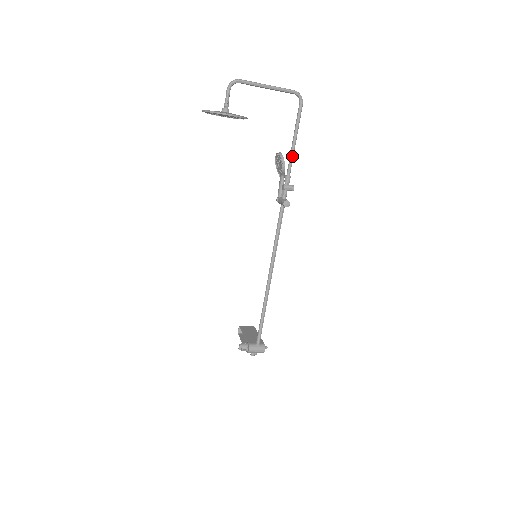
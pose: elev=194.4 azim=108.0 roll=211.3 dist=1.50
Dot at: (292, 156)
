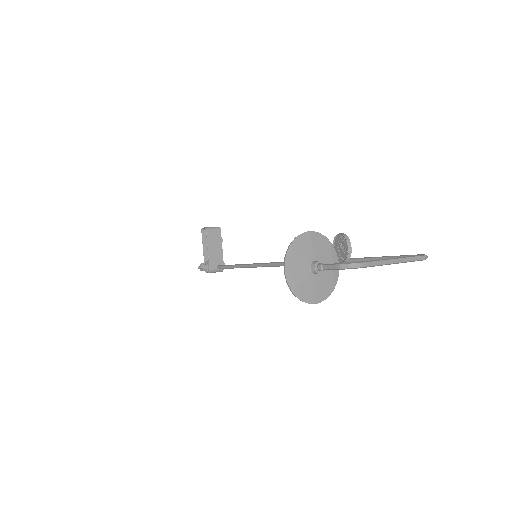
Dot at: occluded
